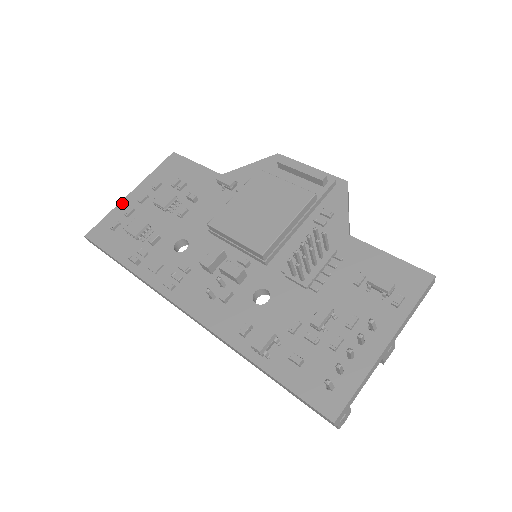
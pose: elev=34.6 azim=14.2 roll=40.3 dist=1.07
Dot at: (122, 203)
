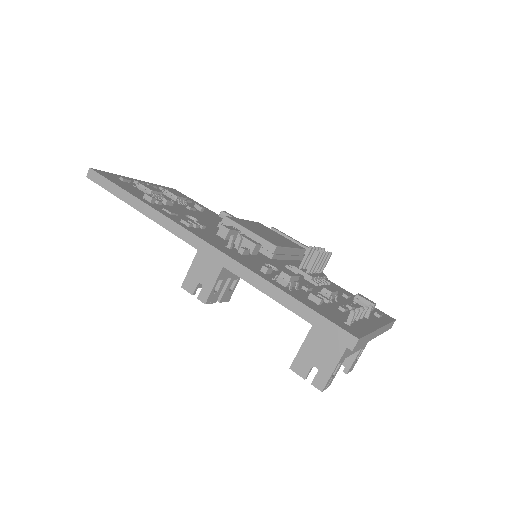
Dot at: (129, 178)
